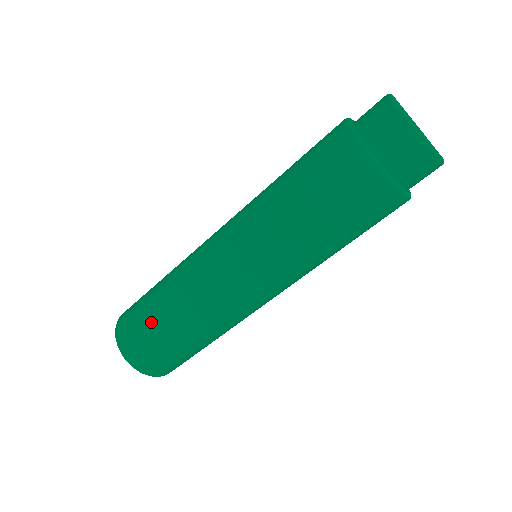
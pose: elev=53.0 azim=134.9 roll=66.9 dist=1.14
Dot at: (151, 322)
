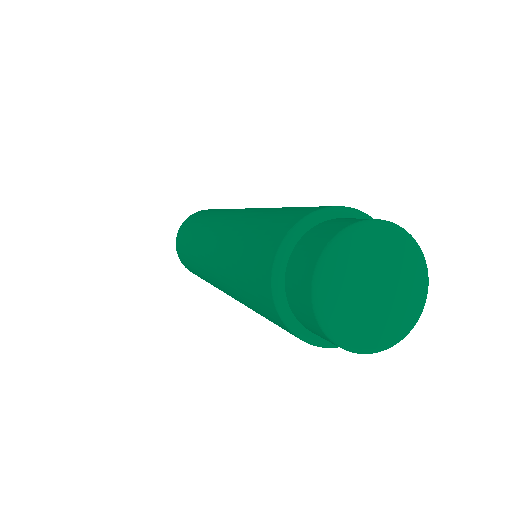
Dot at: (185, 254)
